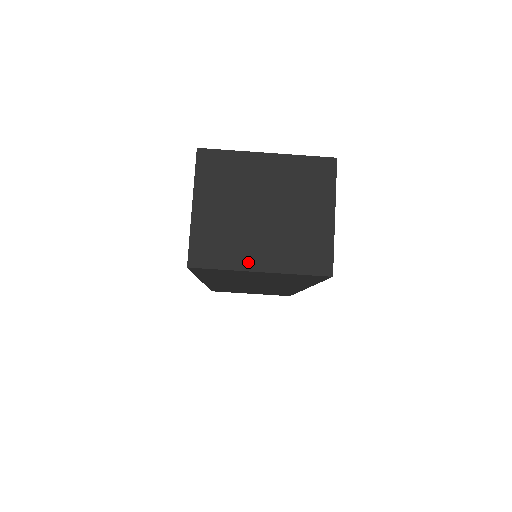
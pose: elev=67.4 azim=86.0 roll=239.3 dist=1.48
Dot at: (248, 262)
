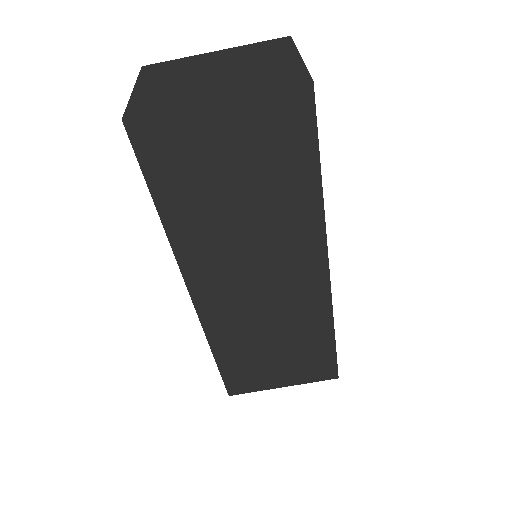
Dot at: (200, 99)
